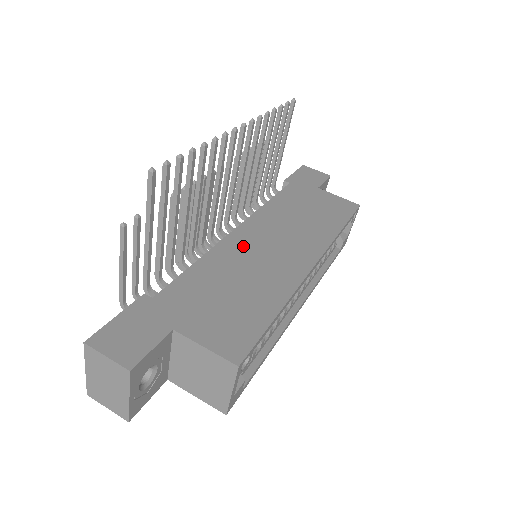
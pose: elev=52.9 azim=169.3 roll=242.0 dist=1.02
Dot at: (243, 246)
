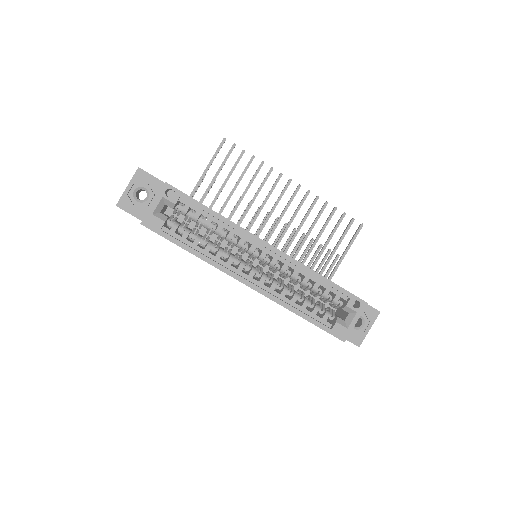
Dot at: occluded
